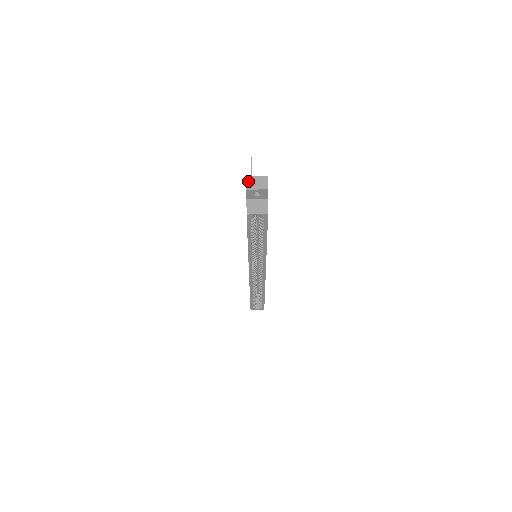
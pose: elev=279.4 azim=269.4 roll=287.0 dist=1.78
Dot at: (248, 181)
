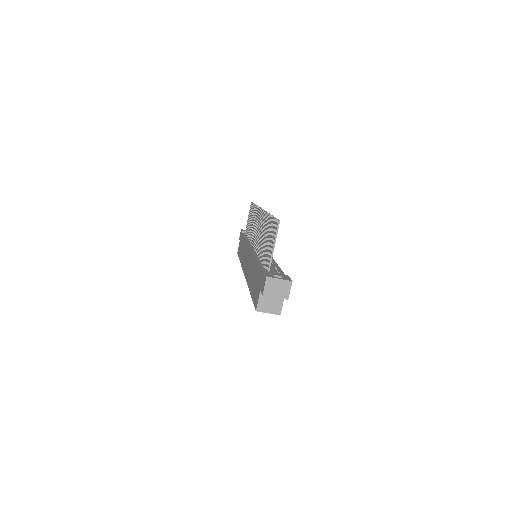
Dot at: (267, 284)
